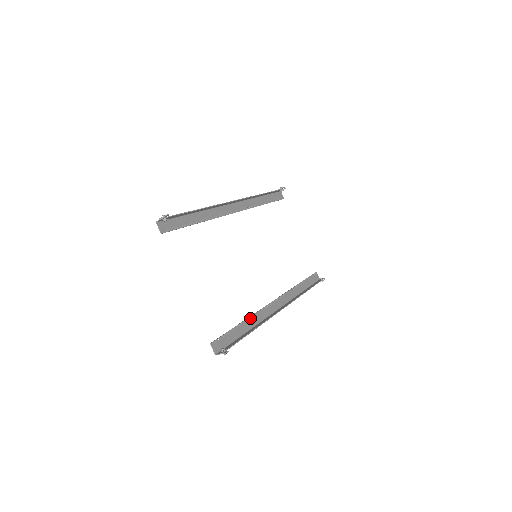
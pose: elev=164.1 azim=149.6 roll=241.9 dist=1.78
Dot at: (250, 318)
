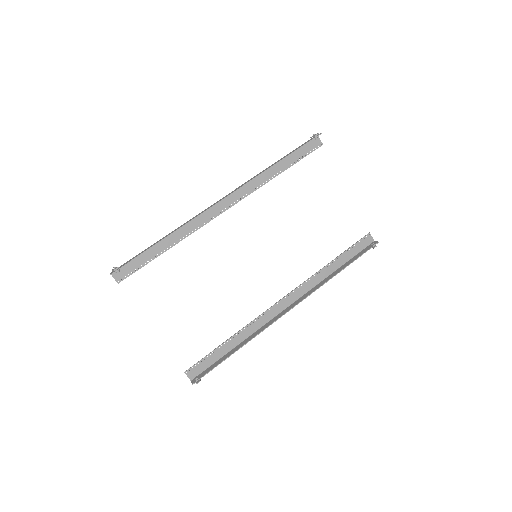
Dot at: (241, 331)
